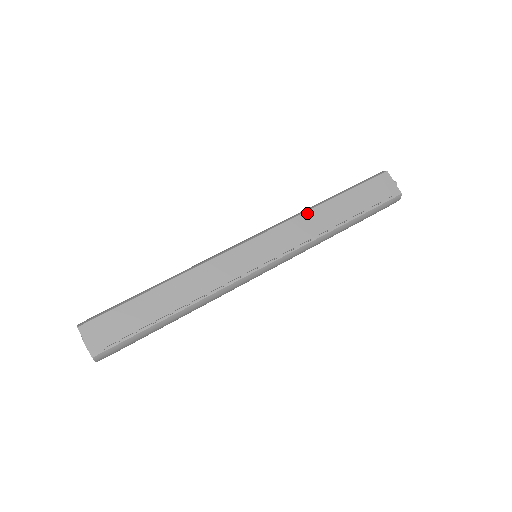
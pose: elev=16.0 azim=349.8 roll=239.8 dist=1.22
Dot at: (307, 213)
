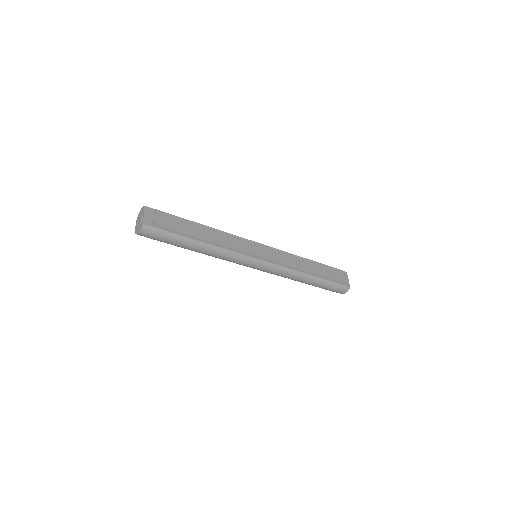
Dot at: (296, 255)
